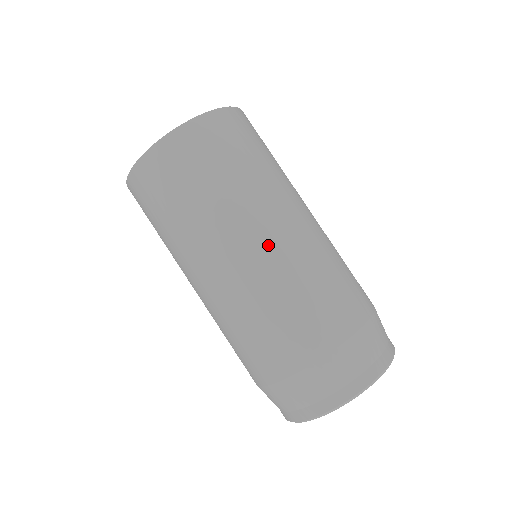
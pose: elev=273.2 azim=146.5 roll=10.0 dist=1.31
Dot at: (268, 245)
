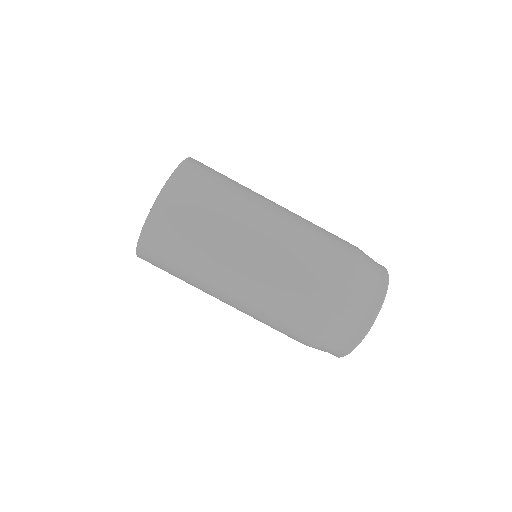
Dot at: (259, 257)
